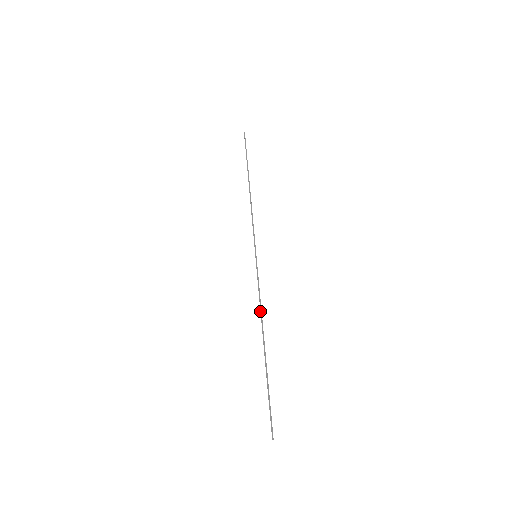
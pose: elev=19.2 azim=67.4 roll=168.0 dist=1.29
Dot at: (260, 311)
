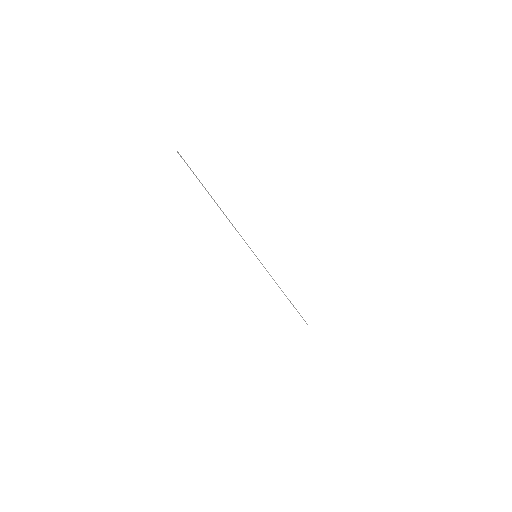
Dot at: occluded
